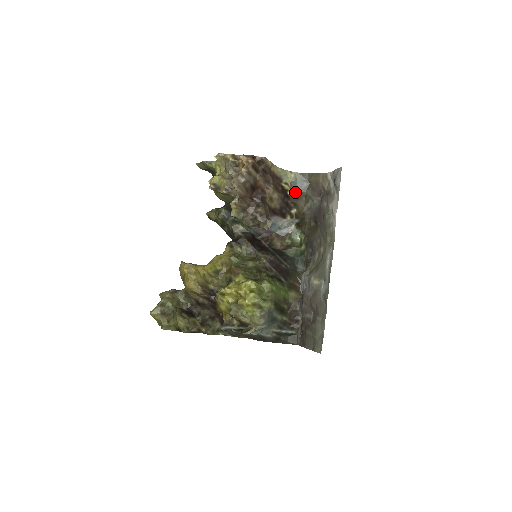
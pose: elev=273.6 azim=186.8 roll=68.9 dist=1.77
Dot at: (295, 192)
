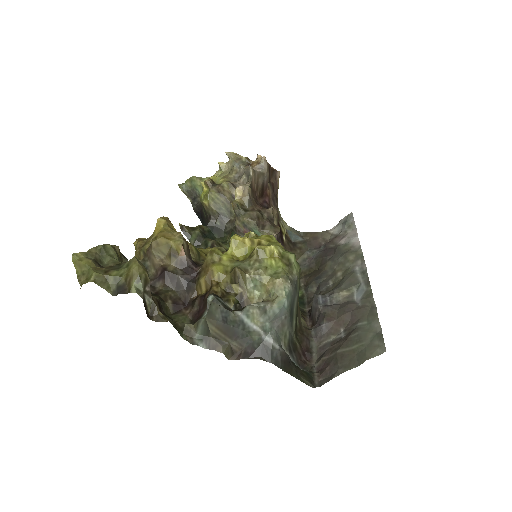
Dot at: (289, 241)
